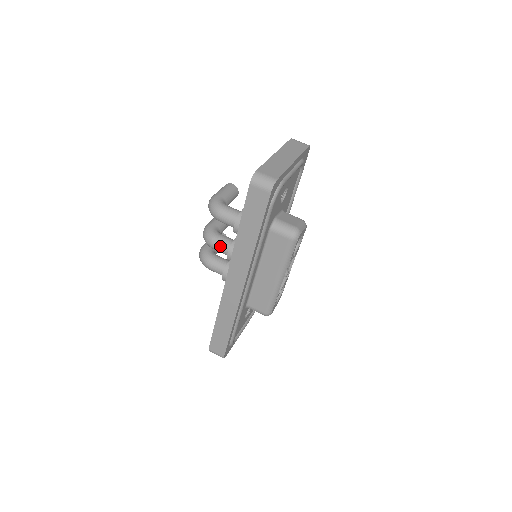
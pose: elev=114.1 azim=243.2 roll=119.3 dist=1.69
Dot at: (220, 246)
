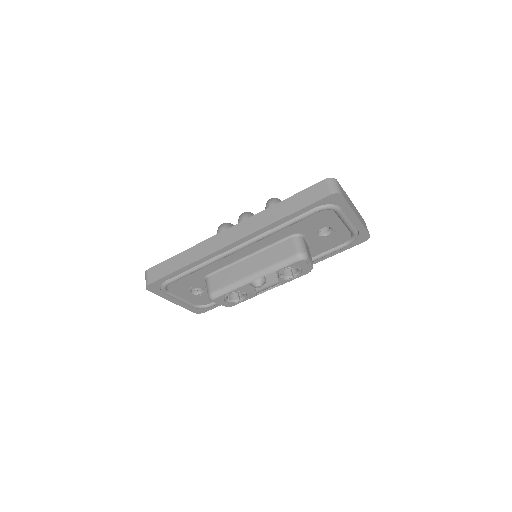
Dot at: occluded
